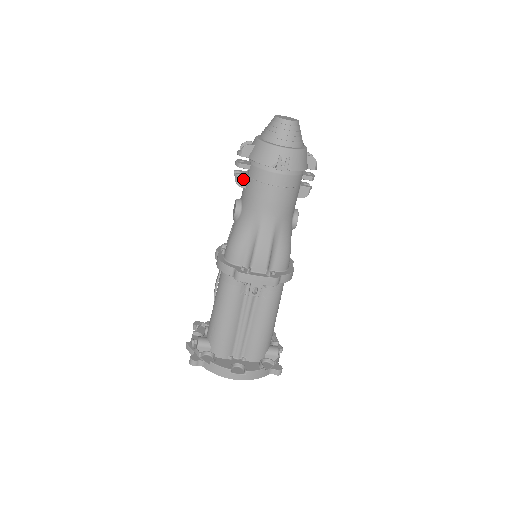
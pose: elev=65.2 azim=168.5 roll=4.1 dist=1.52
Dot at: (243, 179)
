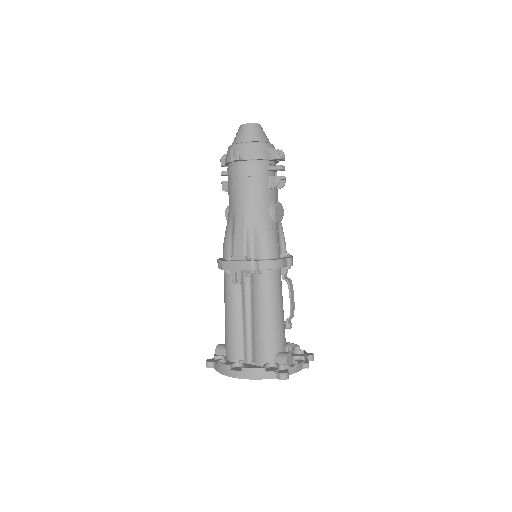
Dot at: (226, 184)
